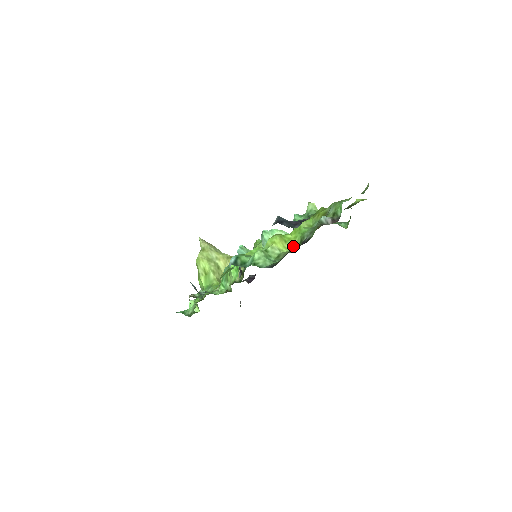
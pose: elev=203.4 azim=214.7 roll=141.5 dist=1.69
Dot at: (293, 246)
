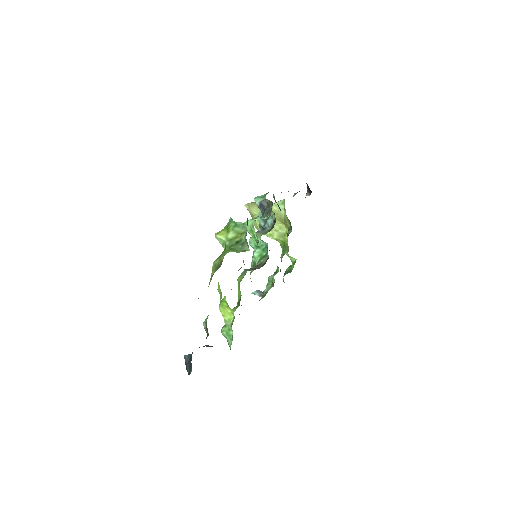
Dot at: (232, 311)
